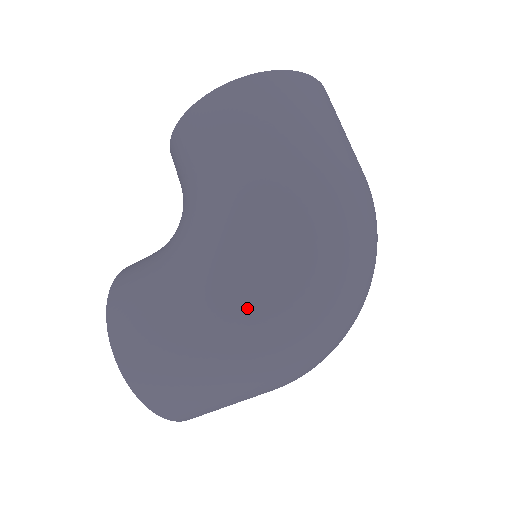
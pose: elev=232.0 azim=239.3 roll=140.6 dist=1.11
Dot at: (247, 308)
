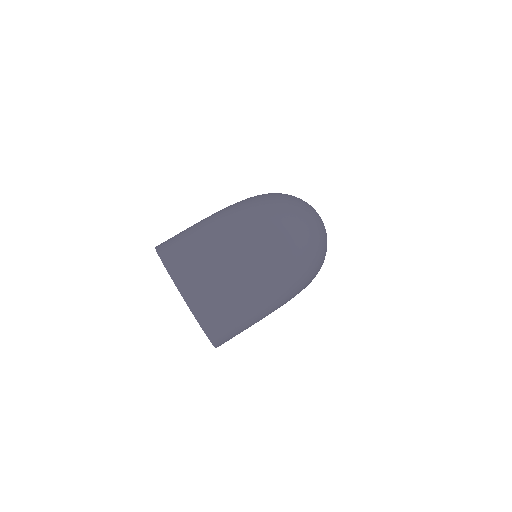
Dot at: (236, 204)
